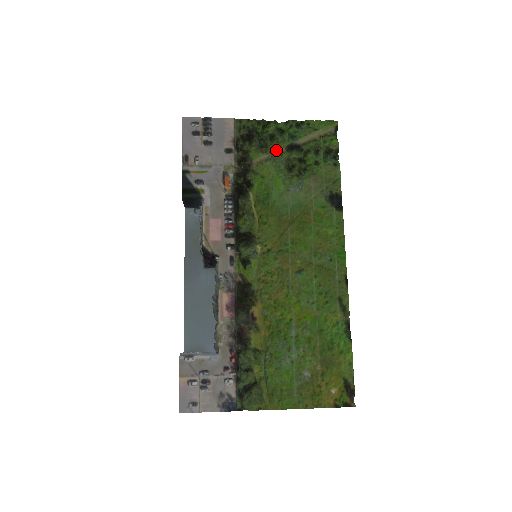
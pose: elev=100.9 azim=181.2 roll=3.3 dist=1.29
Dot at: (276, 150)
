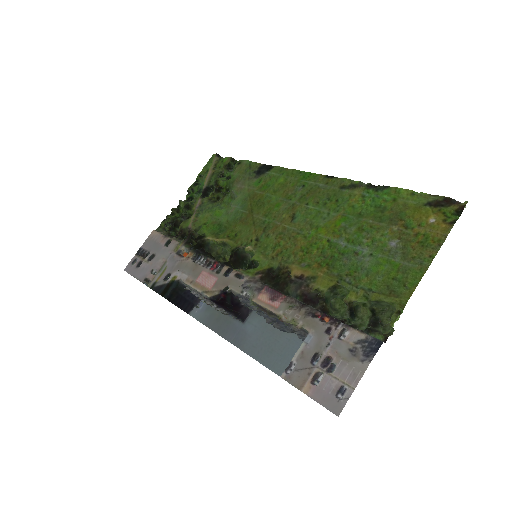
Dot at: (196, 206)
